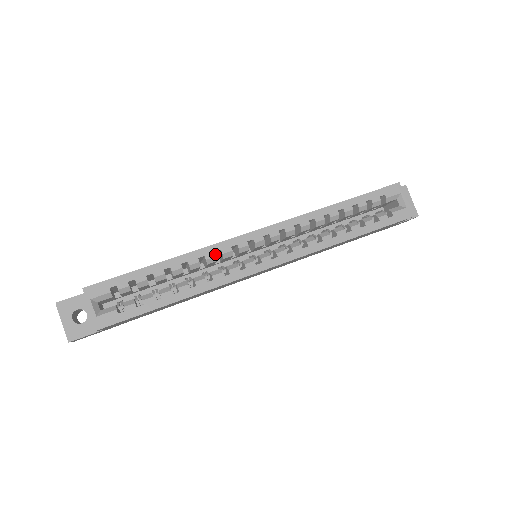
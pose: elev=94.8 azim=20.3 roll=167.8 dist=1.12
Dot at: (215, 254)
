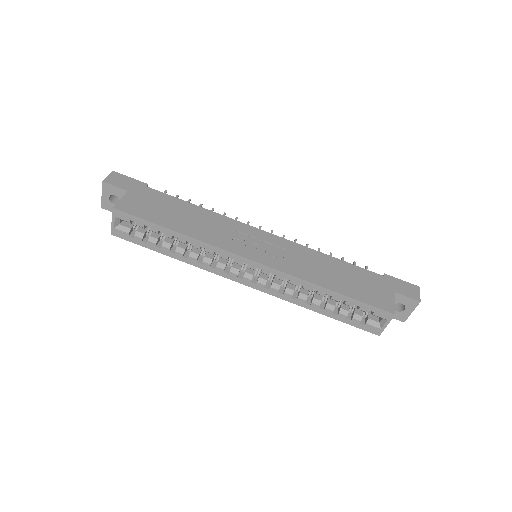
Dot at: (214, 253)
